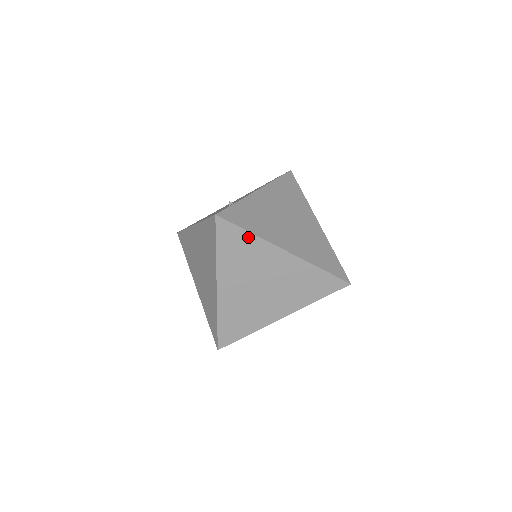
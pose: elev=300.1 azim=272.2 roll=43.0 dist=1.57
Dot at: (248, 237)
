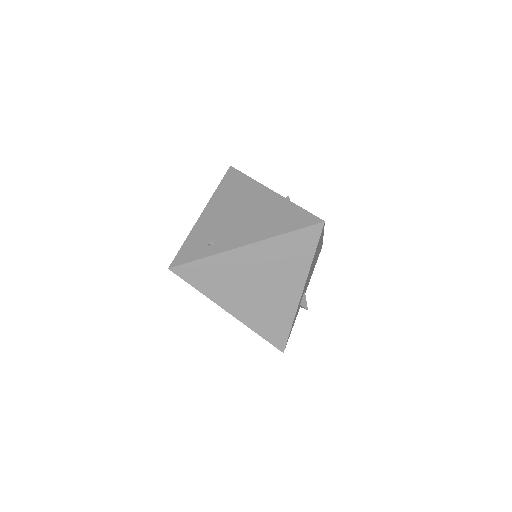
Dot at: (197, 289)
